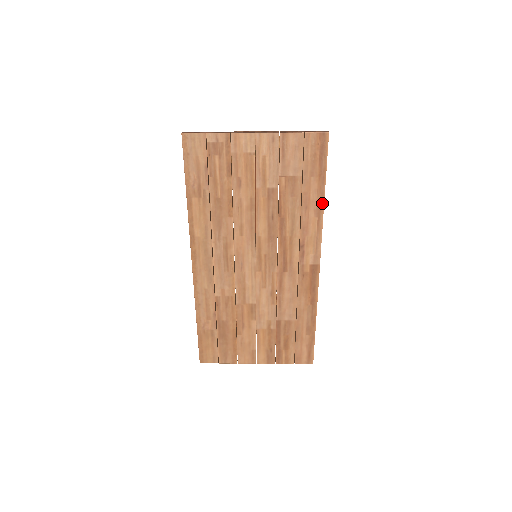
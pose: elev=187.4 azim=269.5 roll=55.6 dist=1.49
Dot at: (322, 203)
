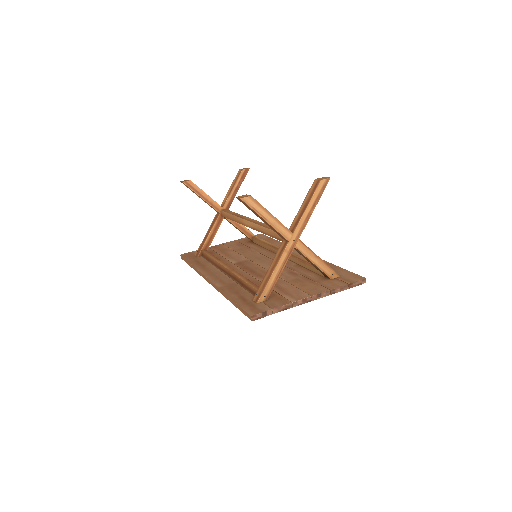
Dot at: occluded
